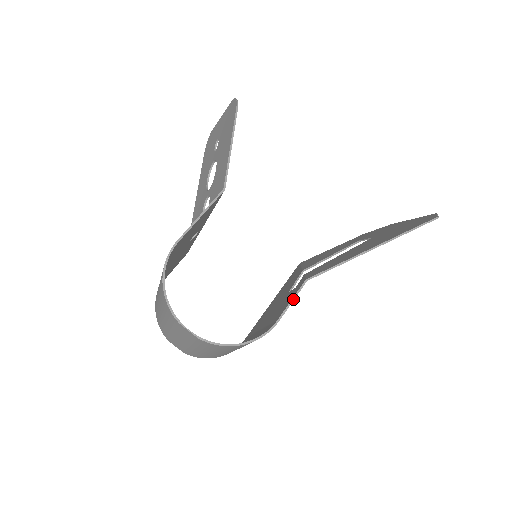
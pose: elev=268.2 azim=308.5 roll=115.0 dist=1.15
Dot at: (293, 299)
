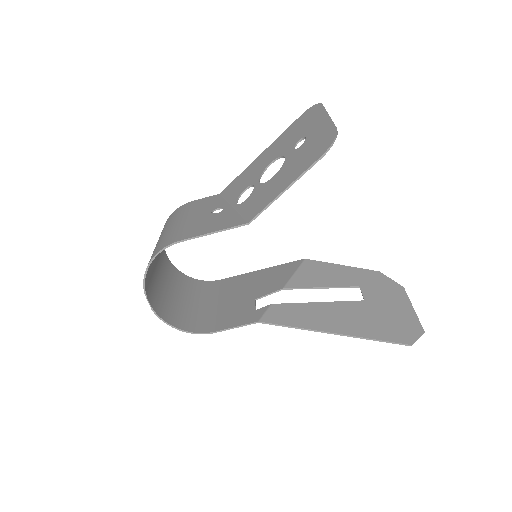
Dot at: (238, 327)
